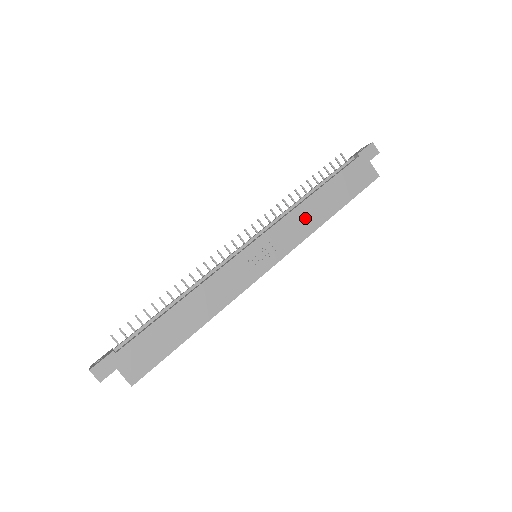
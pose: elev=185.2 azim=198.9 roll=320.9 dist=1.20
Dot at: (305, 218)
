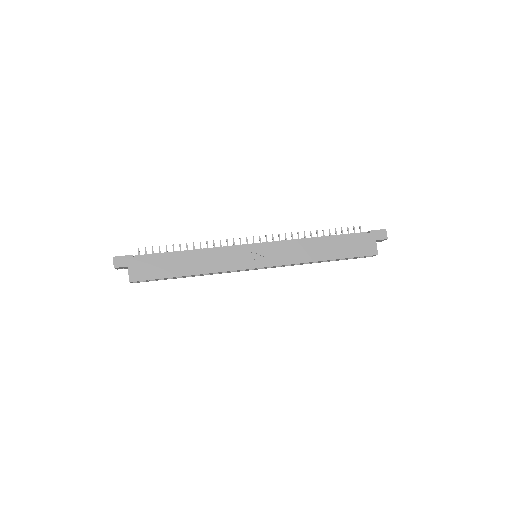
Dot at: (303, 250)
